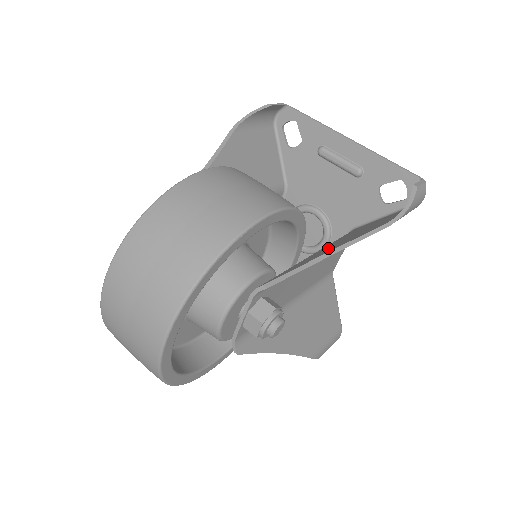
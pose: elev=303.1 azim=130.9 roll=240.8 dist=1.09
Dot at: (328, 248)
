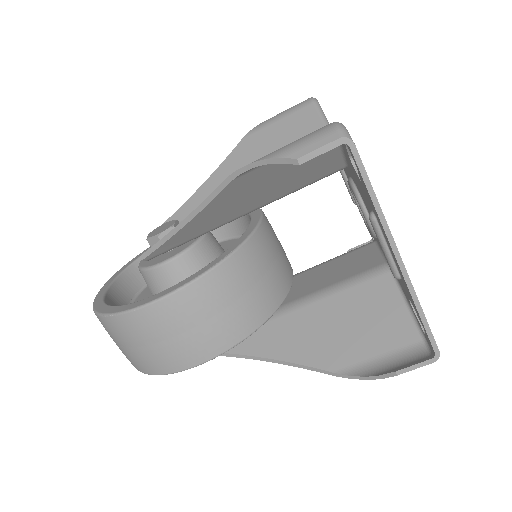
Dot at: (290, 332)
